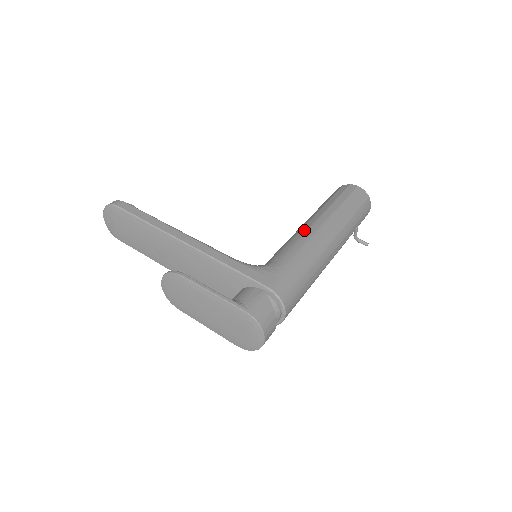
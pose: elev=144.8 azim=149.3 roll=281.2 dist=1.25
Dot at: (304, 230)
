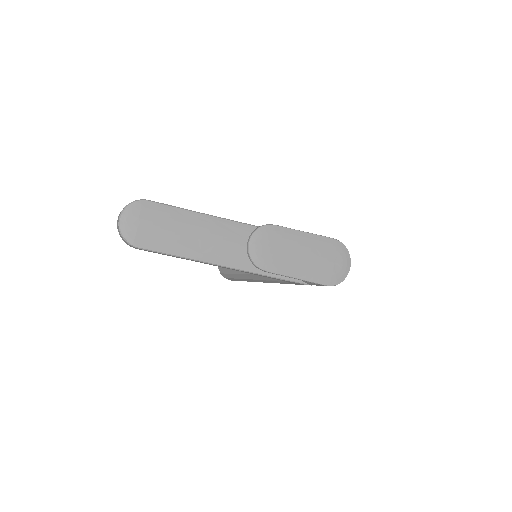
Dot at: occluded
